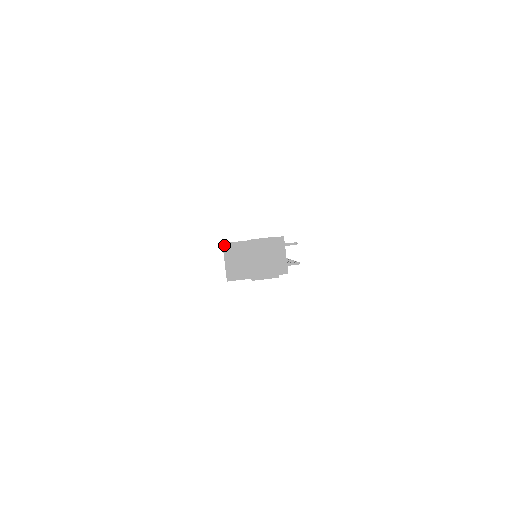
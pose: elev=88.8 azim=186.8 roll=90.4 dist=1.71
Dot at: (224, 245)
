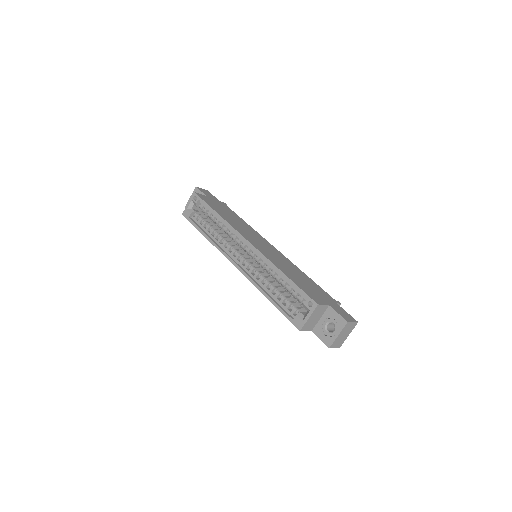
Dot at: (318, 306)
